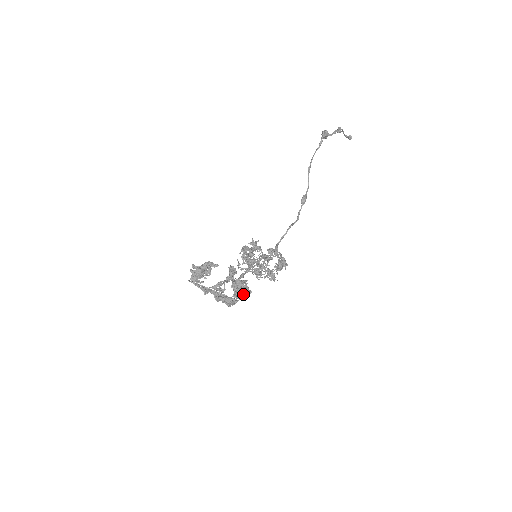
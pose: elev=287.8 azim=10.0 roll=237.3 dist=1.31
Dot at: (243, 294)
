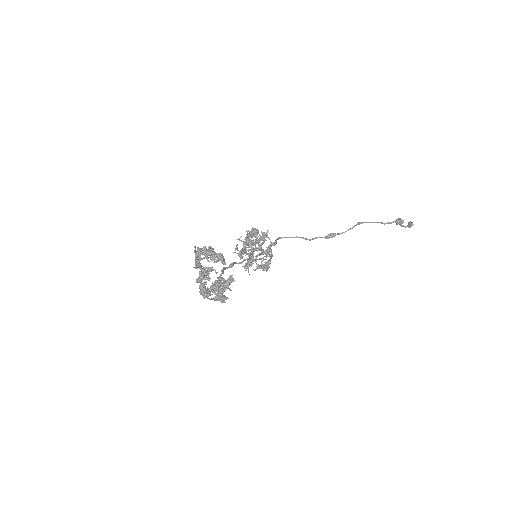
Dot at: (218, 300)
